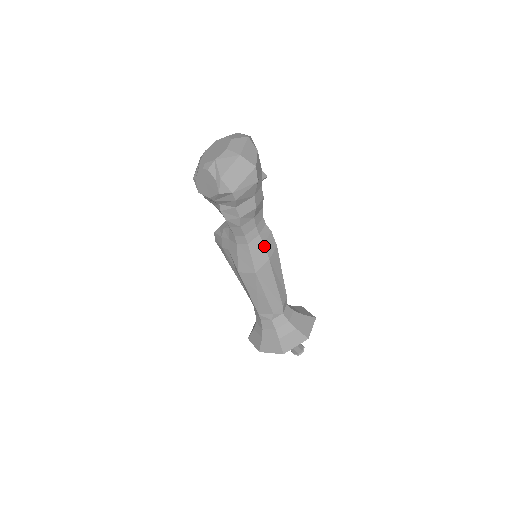
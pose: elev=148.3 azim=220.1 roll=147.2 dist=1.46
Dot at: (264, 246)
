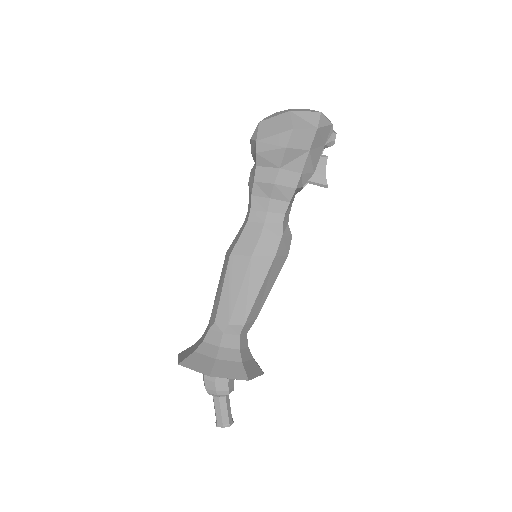
Dot at: (259, 238)
